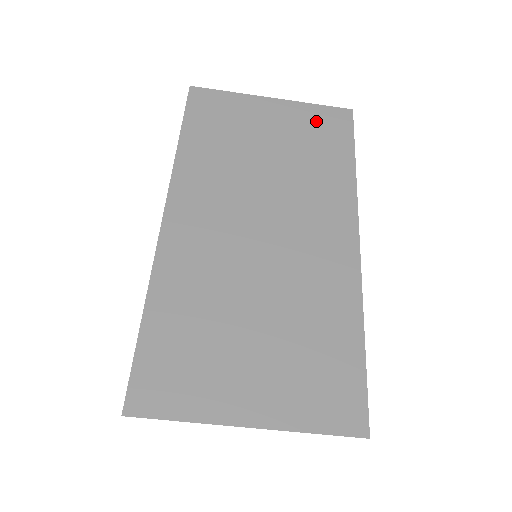
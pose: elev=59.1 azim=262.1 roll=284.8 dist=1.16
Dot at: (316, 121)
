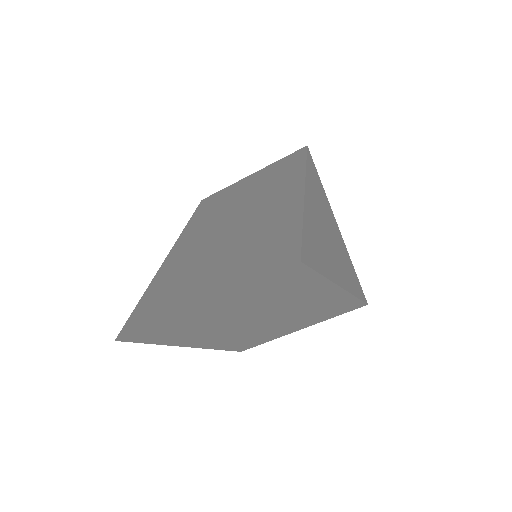
Dot at: (280, 164)
